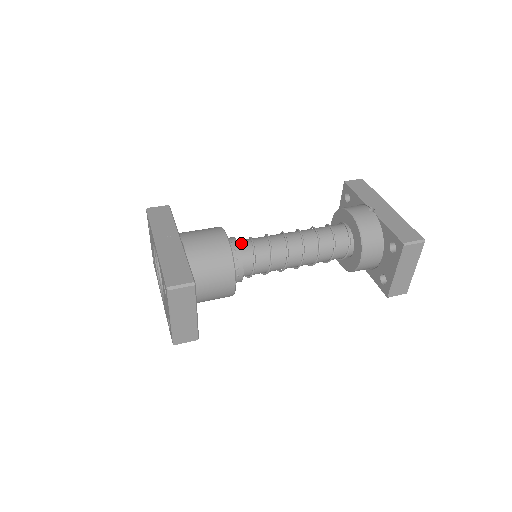
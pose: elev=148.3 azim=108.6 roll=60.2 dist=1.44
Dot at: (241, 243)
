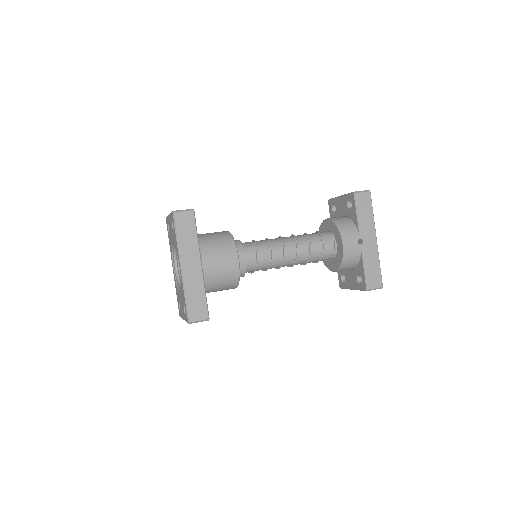
Dot at: (248, 256)
